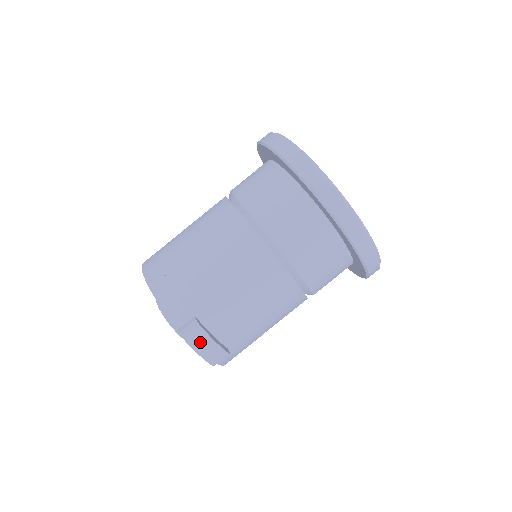
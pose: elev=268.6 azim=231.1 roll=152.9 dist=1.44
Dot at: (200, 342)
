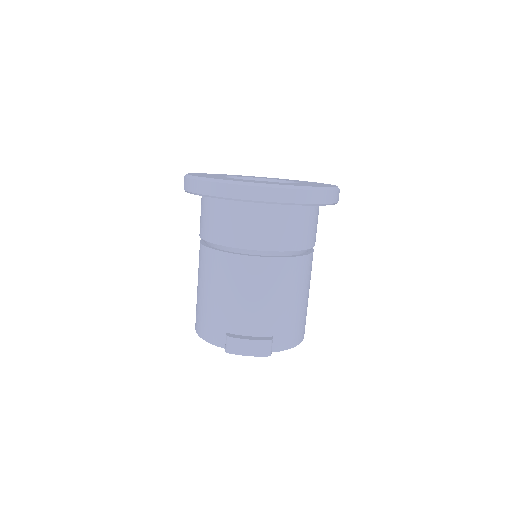
Dot at: (241, 347)
